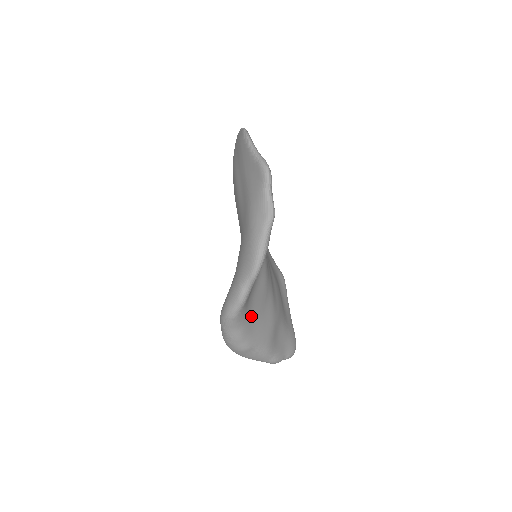
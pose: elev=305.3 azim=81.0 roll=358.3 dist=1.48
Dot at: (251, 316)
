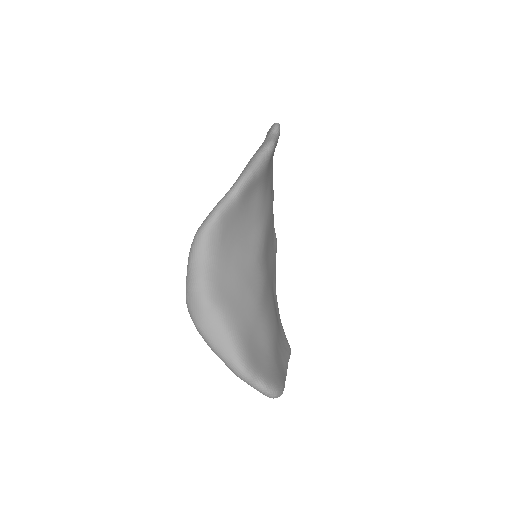
Dot at: (226, 264)
